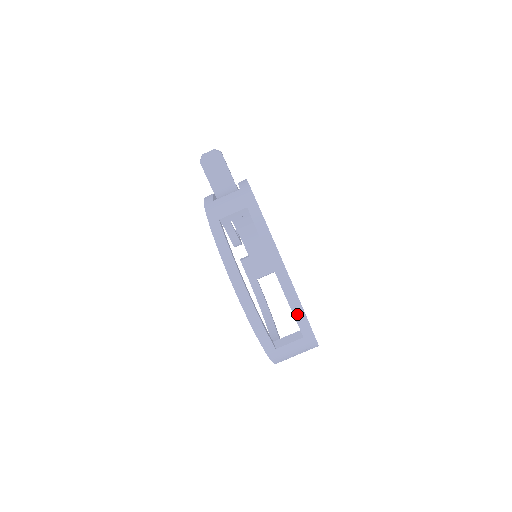
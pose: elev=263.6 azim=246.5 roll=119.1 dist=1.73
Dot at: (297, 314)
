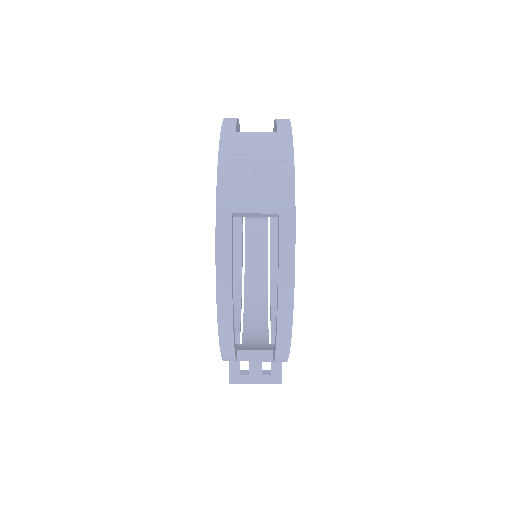
Dot at: occluded
